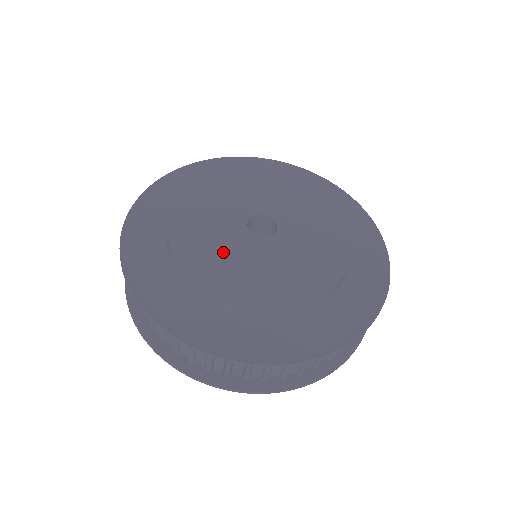
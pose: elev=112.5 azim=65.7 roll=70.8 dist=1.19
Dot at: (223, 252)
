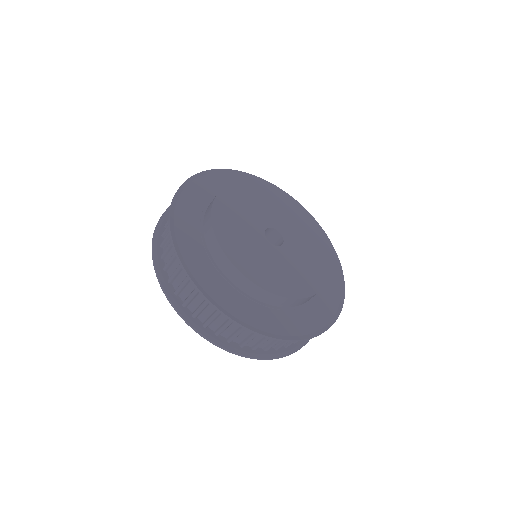
Dot at: (250, 250)
